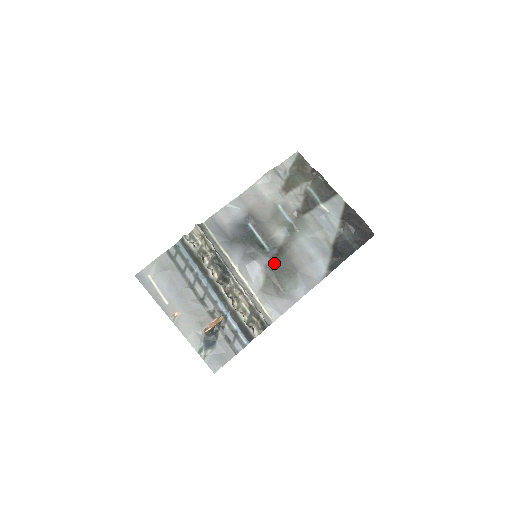
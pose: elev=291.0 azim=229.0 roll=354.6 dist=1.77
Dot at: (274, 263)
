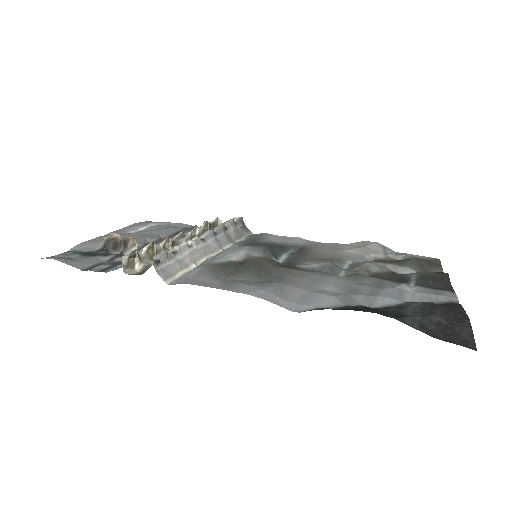
Dot at: (263, 261)
